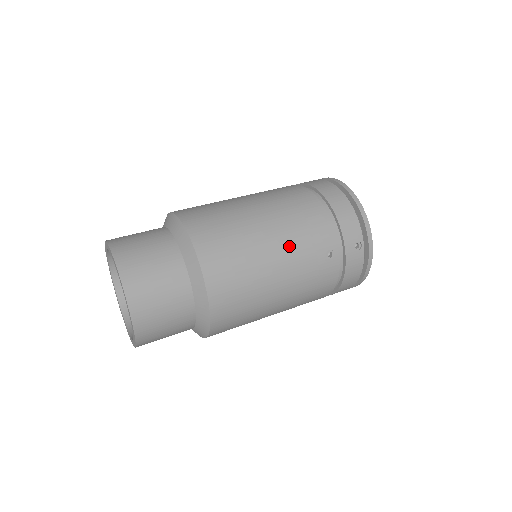
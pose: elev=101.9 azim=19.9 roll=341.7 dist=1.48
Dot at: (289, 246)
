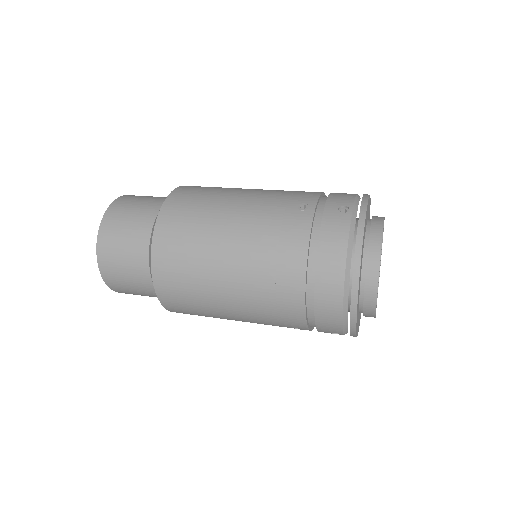
Dot at: (250, 317)
